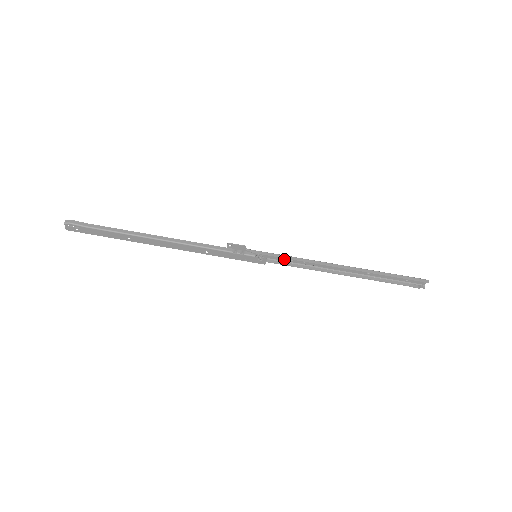
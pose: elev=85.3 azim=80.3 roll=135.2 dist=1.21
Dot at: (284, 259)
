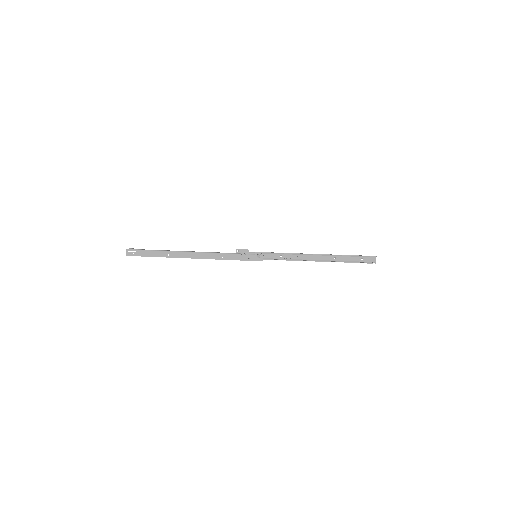
Dot at: (275, 257)
